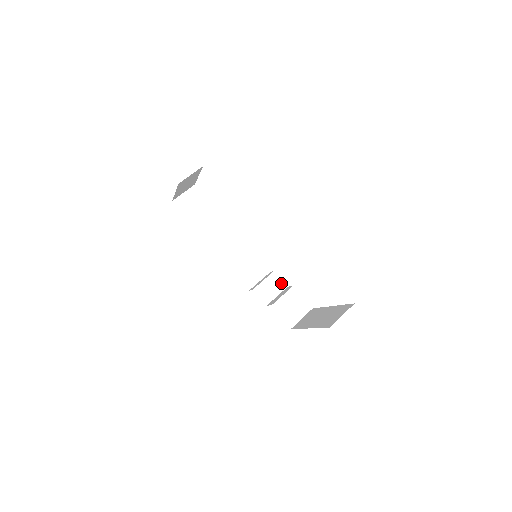
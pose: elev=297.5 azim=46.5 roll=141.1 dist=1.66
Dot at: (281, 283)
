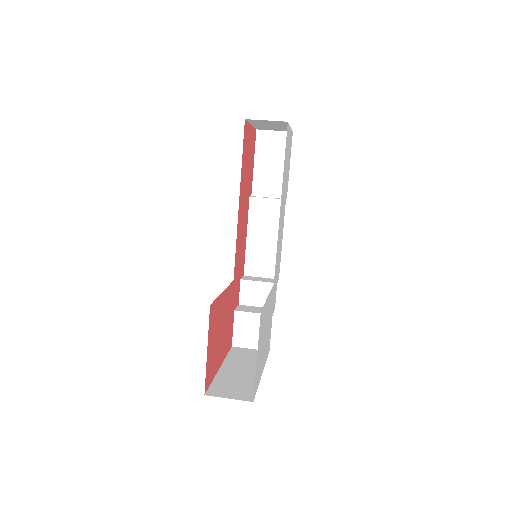
Dot at: occluded
